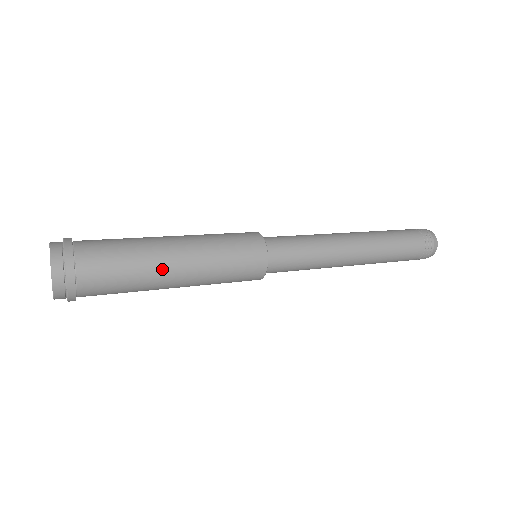
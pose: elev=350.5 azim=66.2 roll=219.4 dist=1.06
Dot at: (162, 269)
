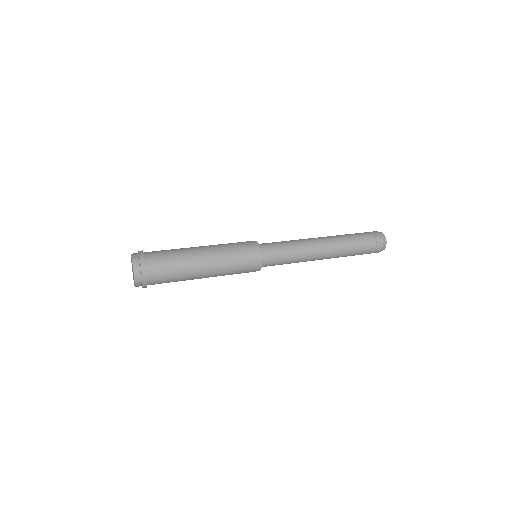
Dot at: occluded
